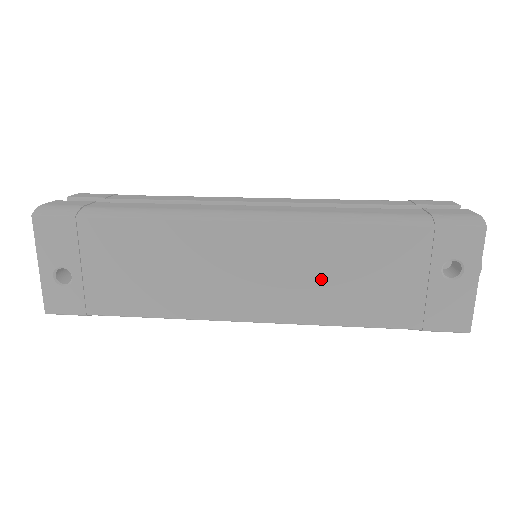
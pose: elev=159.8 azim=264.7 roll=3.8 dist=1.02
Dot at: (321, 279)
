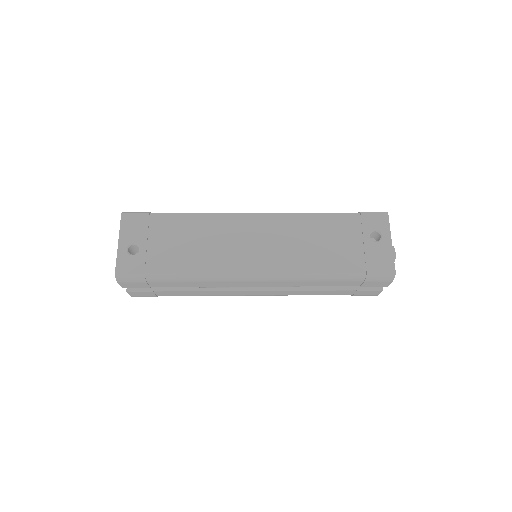
Dot at: (300, 245)
